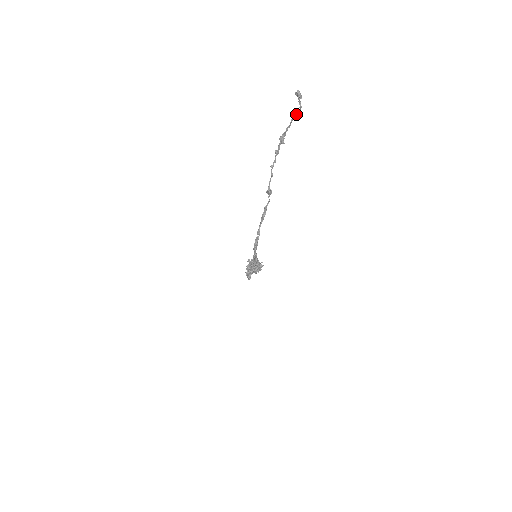
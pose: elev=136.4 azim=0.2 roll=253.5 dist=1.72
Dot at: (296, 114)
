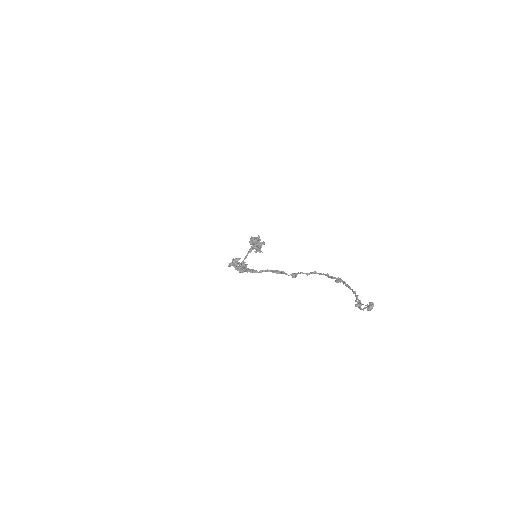
Dot at: (355, 305)
